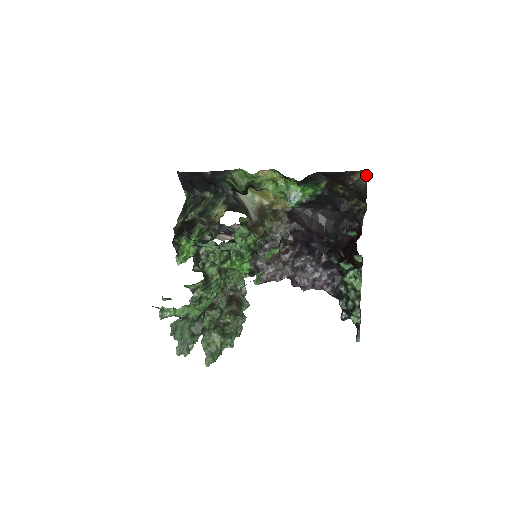
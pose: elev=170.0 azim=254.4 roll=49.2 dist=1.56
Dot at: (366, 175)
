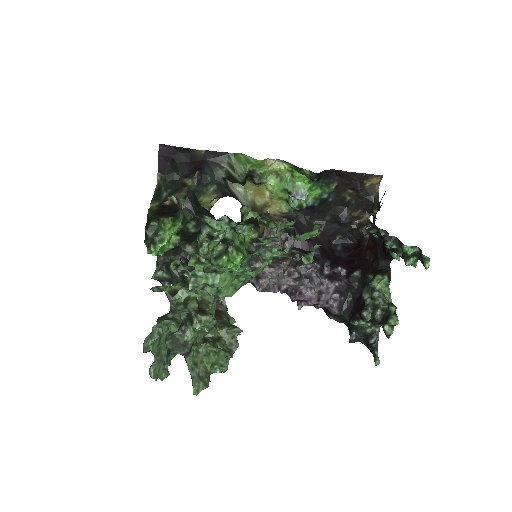
Dot at: (379, 182)
